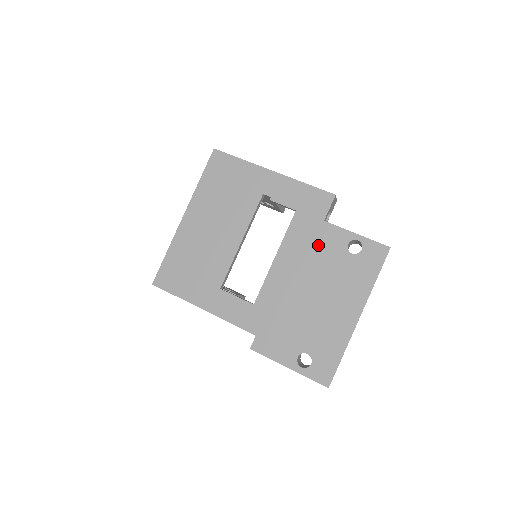
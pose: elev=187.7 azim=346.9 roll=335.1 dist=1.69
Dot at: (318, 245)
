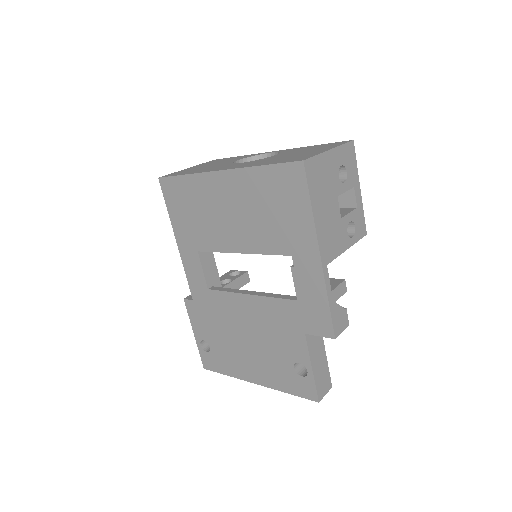
Dot at: (282, 334)
